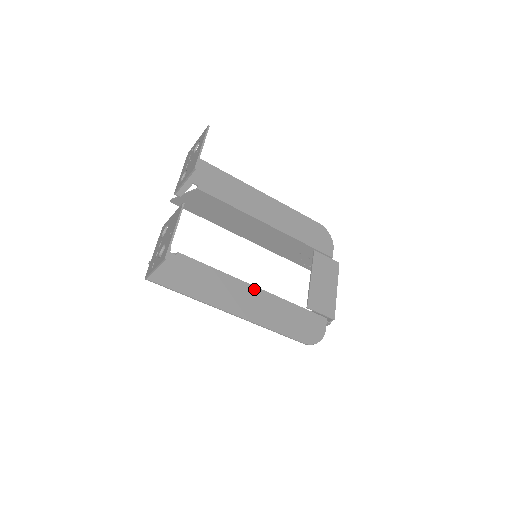
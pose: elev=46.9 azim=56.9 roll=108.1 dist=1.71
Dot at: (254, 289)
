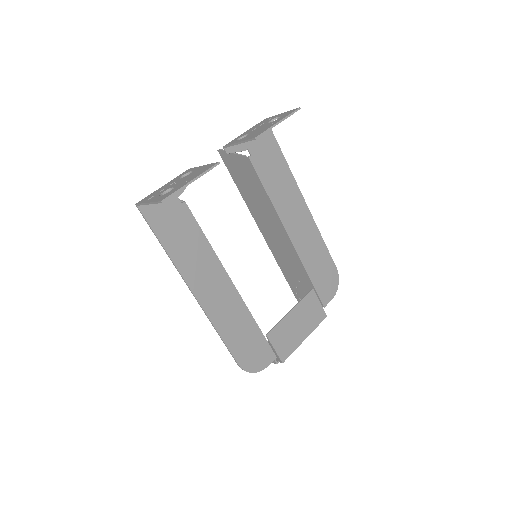
Dot at: (230, 285)
